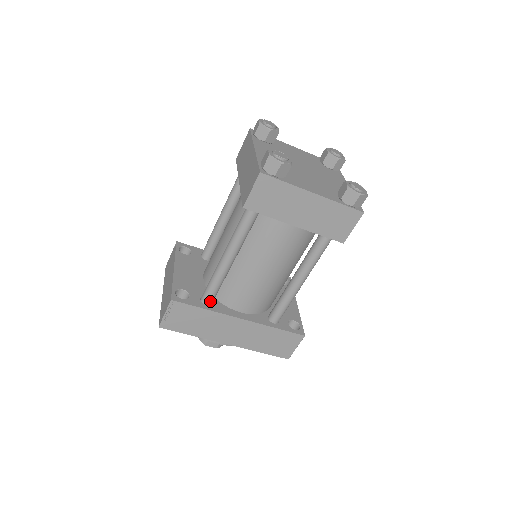
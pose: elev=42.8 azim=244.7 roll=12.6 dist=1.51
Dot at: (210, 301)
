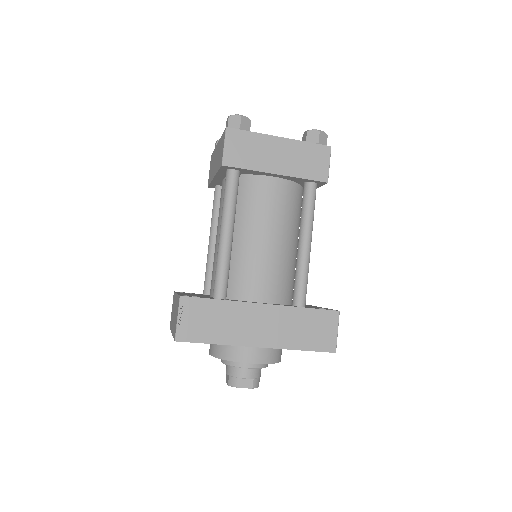
Dot at: (223, 293)
